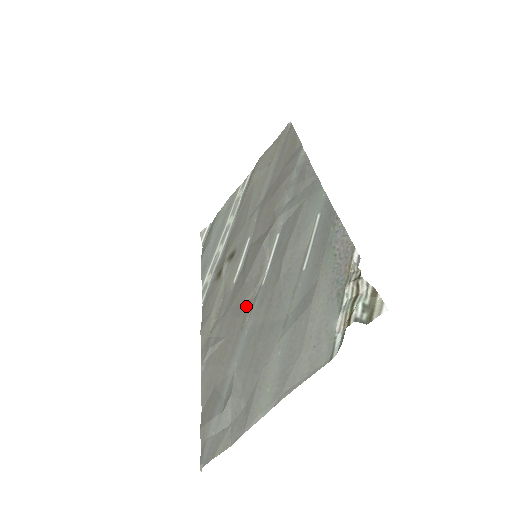
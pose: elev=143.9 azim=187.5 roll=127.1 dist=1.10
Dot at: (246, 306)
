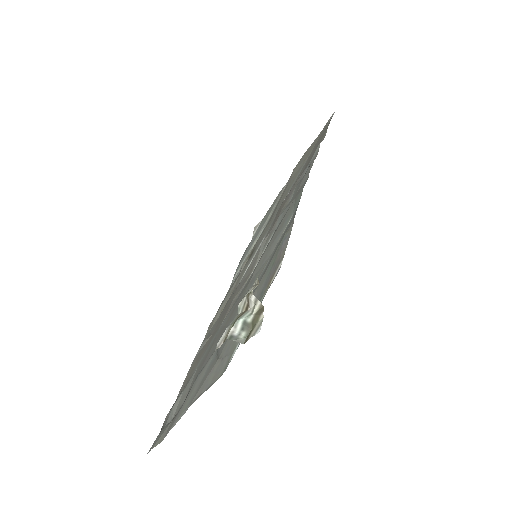
Dot at: (229, 306)
